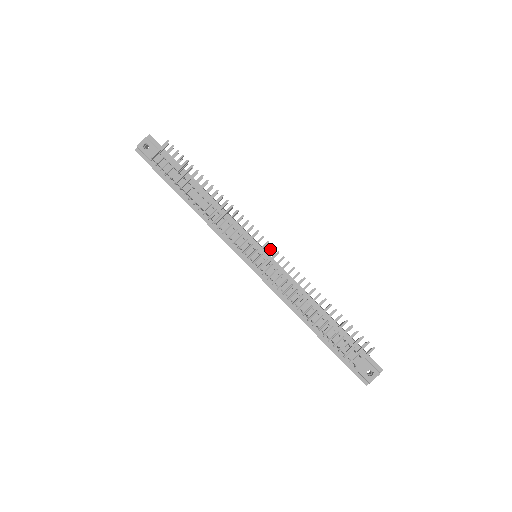
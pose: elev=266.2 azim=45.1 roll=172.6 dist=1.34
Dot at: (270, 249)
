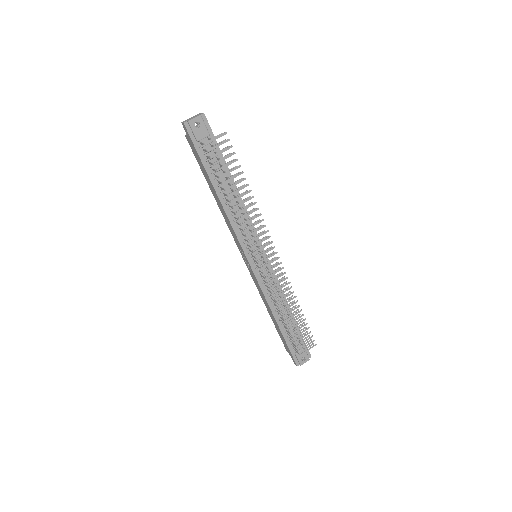
Dot at: (276, 259)
